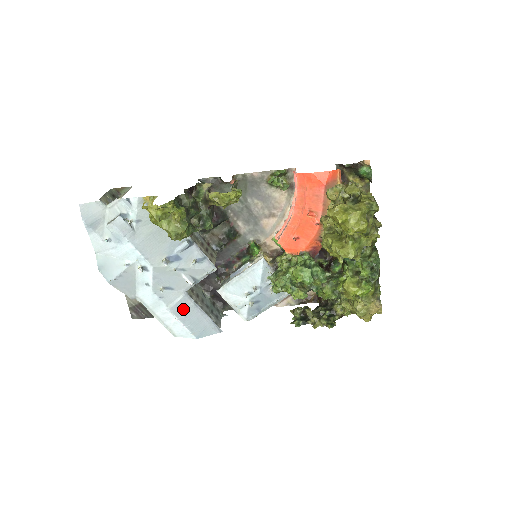
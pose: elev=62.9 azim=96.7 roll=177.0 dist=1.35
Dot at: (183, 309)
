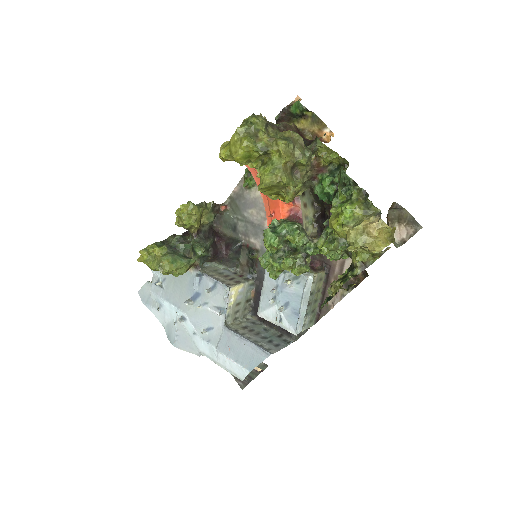
Dot at: (228, 344)
